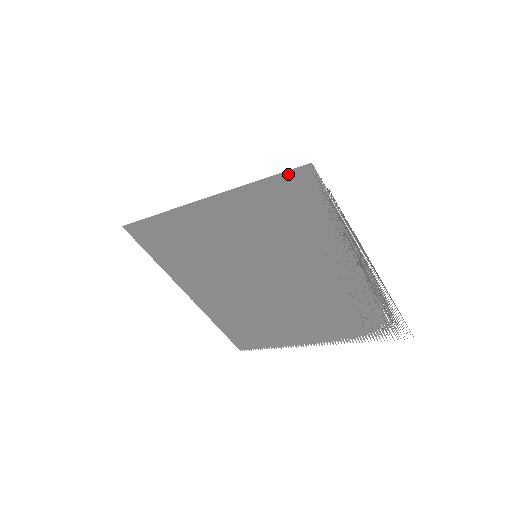
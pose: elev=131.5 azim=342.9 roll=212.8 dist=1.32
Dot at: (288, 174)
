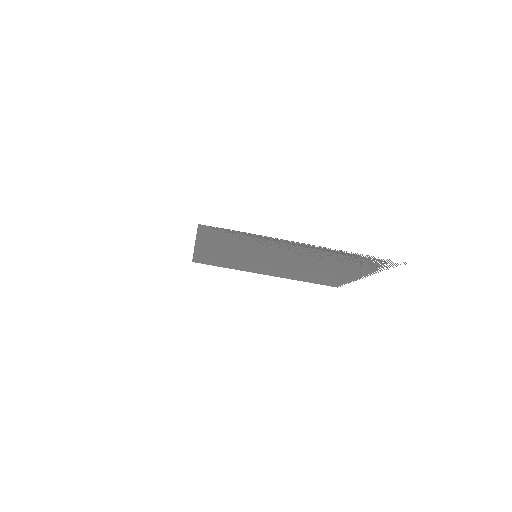
Dot at: (200, 230)
